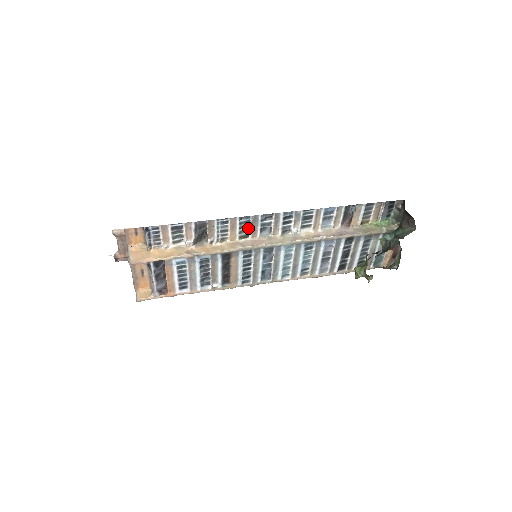
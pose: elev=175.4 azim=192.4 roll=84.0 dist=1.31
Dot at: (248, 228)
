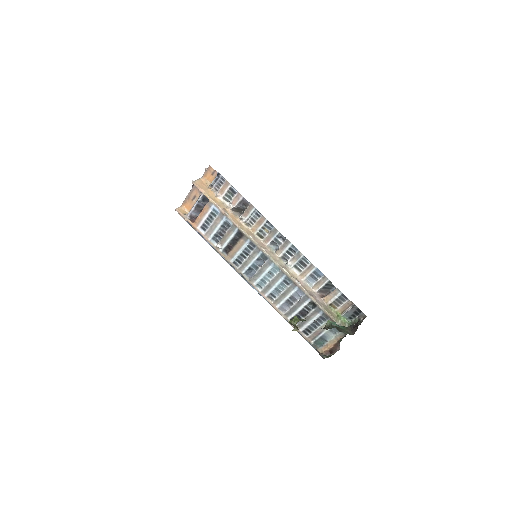
Dot at: (267, 233)
